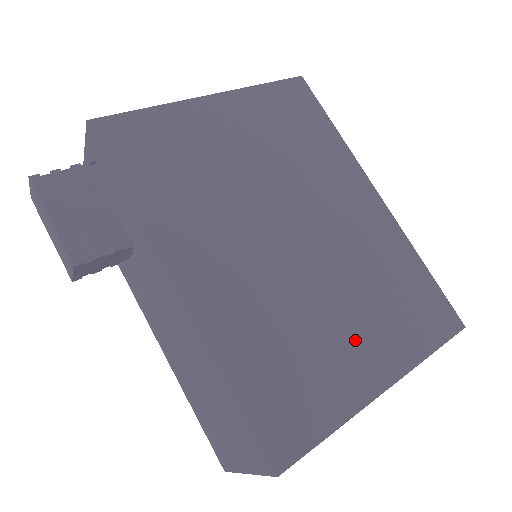
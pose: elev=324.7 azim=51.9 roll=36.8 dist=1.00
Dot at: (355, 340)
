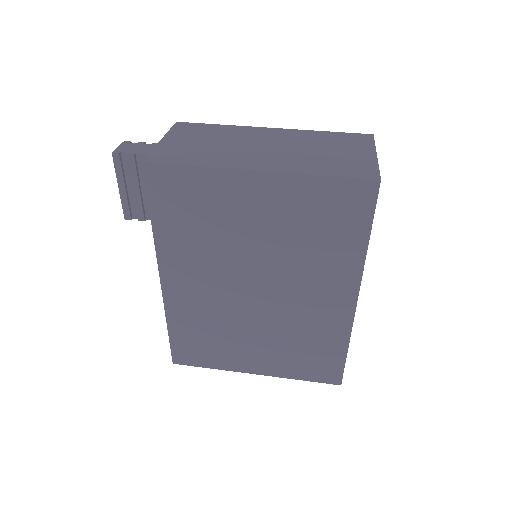
Dot at: (254, 351)
